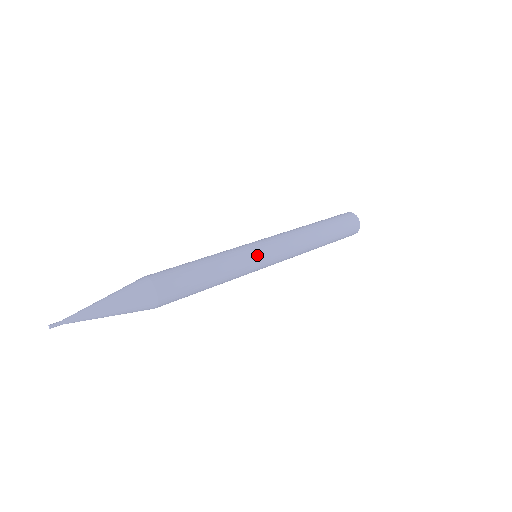
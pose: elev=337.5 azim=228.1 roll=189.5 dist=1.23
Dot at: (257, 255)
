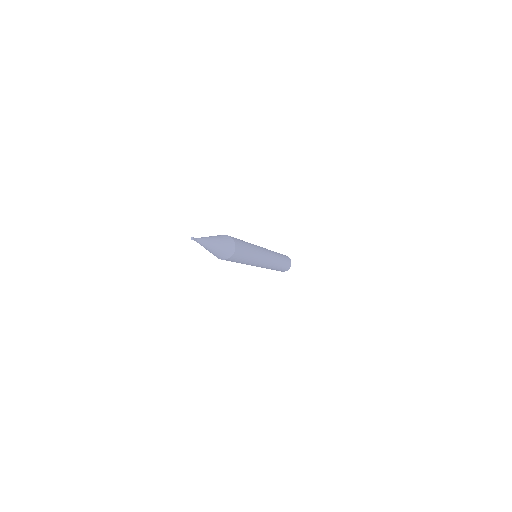
Dot at: (264, 256)
